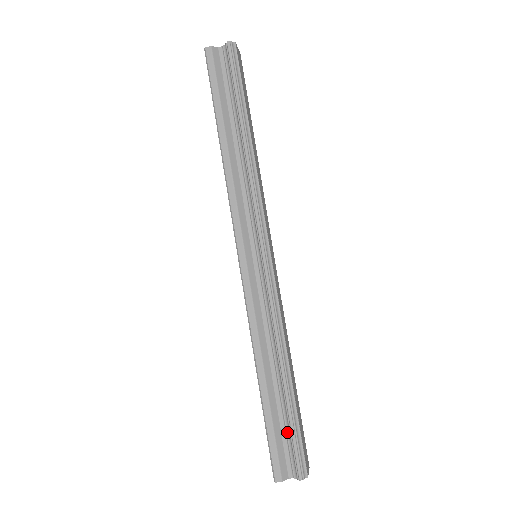
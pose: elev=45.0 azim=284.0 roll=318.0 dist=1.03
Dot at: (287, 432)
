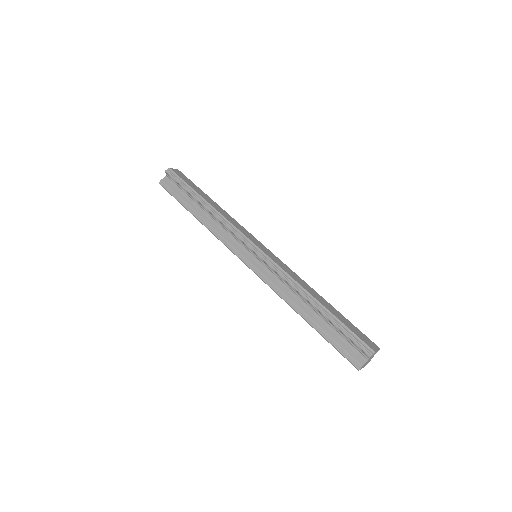
Dot at: (342, 335)
